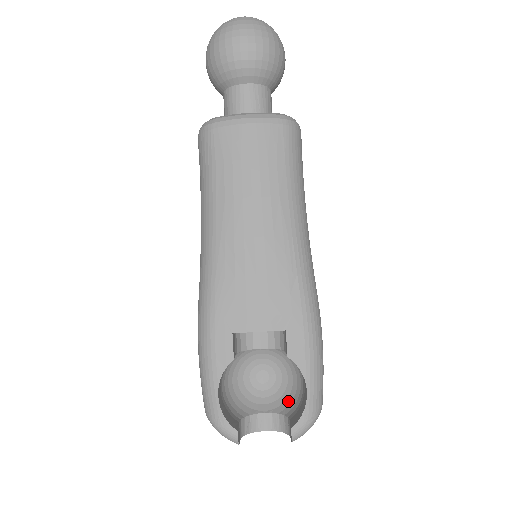
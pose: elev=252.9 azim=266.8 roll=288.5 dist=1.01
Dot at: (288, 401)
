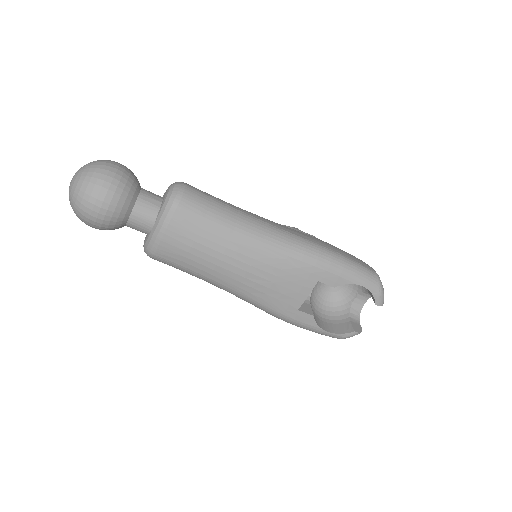
Dot at: occluded
